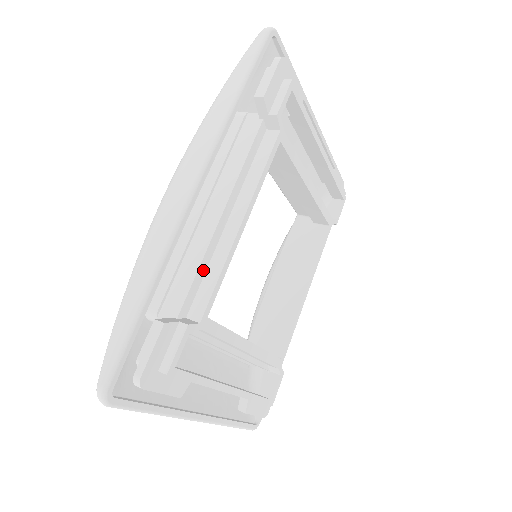
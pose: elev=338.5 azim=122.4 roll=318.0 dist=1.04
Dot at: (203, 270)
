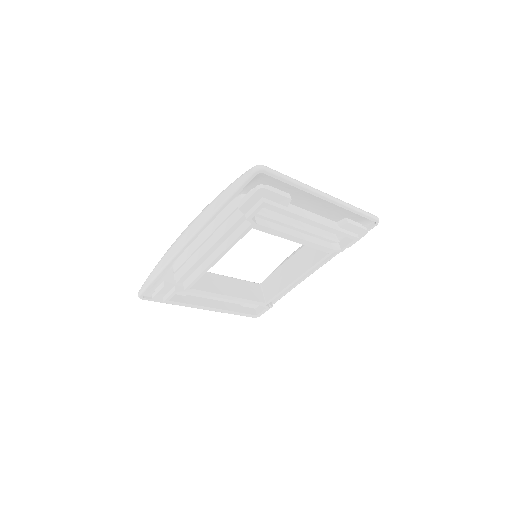
Dot at: (194, 269)
